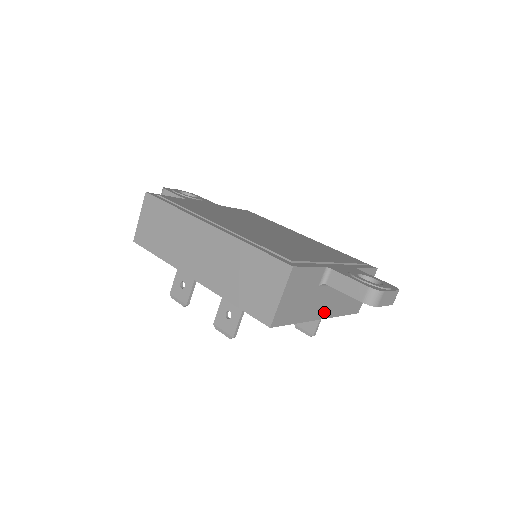
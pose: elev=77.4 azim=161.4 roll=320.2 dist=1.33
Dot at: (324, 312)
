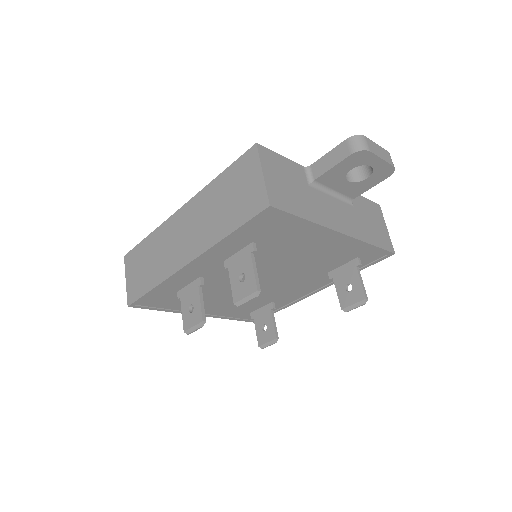
Dot at: (340, 226)
